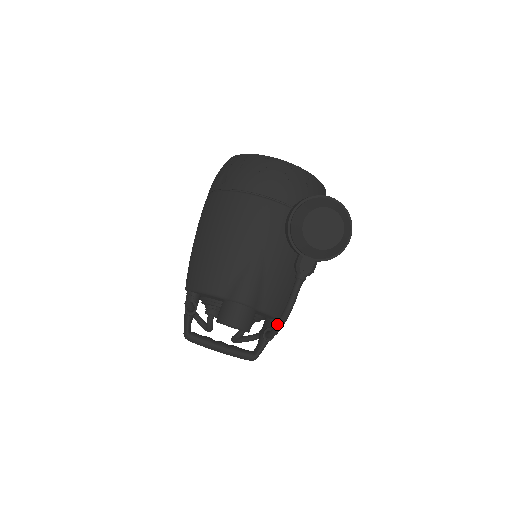
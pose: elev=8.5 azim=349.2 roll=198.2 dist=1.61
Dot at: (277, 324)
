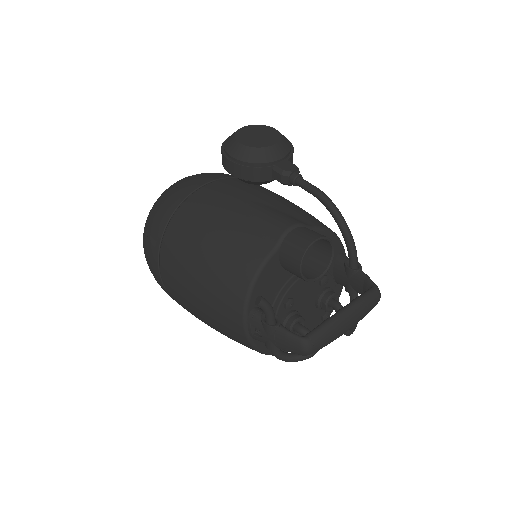
Dot at: (339, 223)
